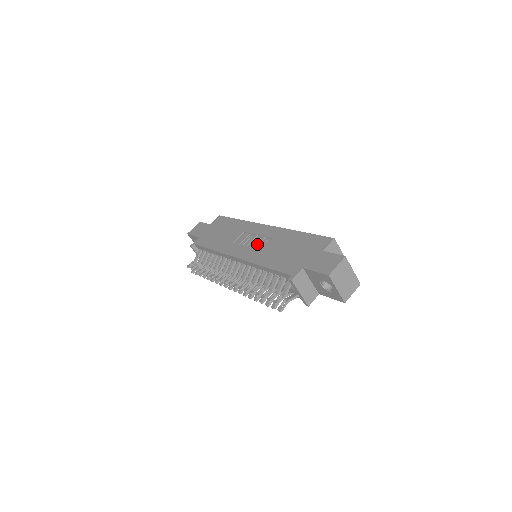
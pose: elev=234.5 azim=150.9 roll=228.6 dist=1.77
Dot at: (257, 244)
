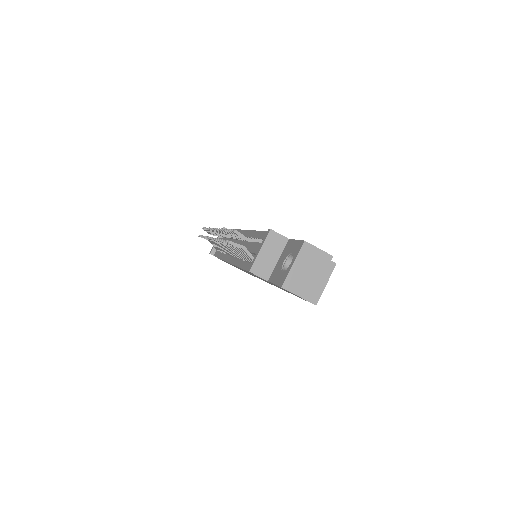
Dot at: occluded
